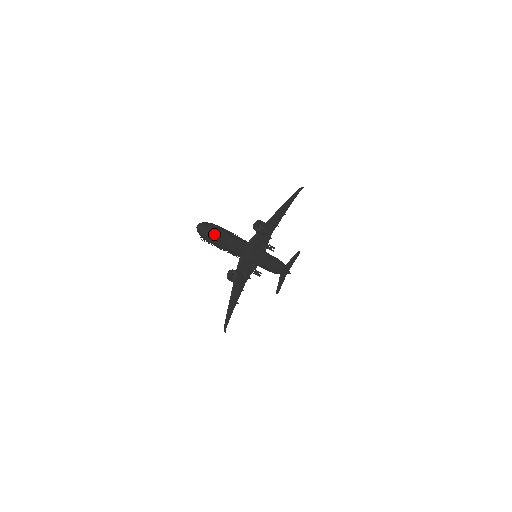
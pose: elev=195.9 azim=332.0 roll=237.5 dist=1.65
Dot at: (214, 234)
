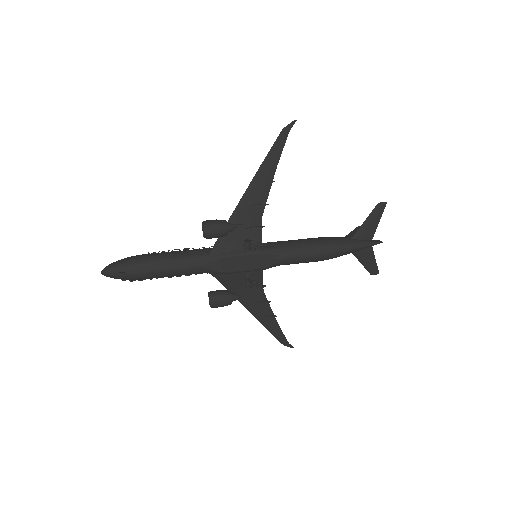
Dot at: (123, 275)
